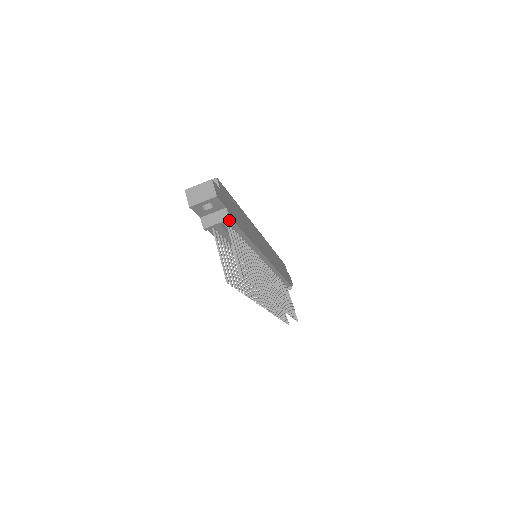
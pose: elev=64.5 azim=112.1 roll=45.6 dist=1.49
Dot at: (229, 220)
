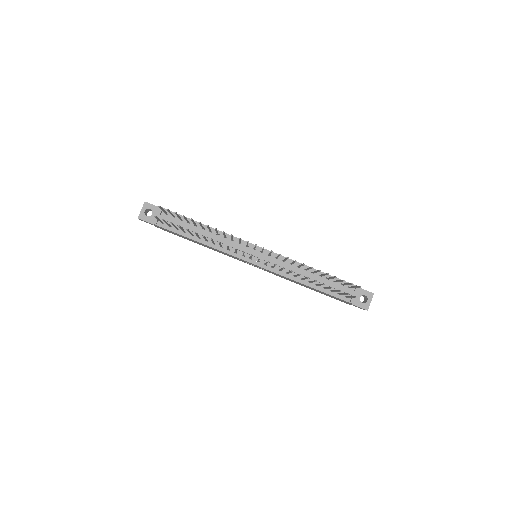
Dot at: occluded
